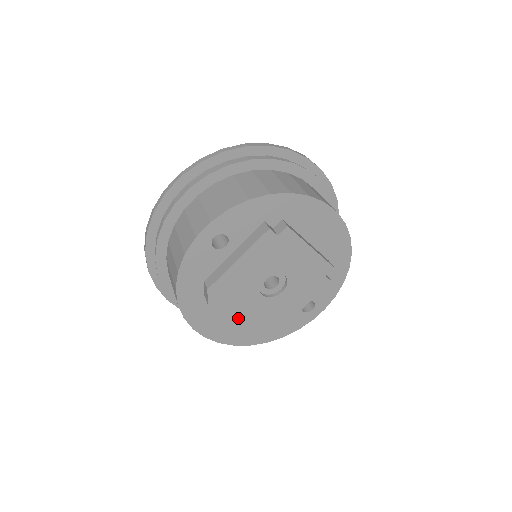
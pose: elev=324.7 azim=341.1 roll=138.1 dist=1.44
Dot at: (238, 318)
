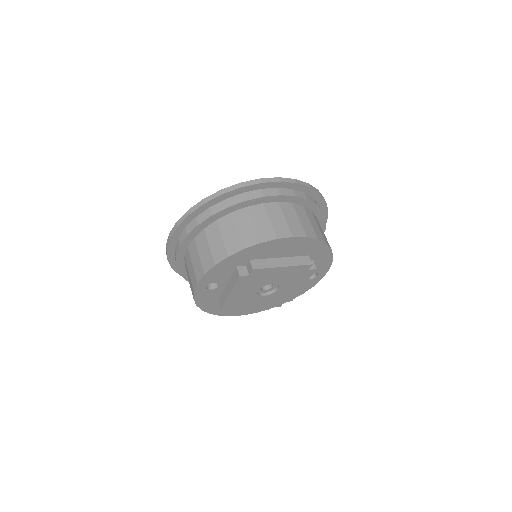
Dot at: (255, 308)
